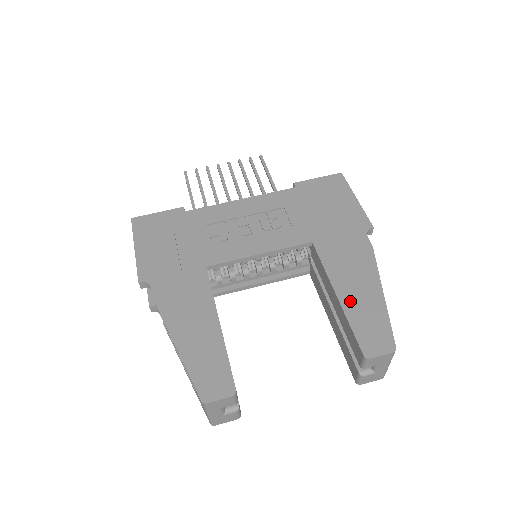
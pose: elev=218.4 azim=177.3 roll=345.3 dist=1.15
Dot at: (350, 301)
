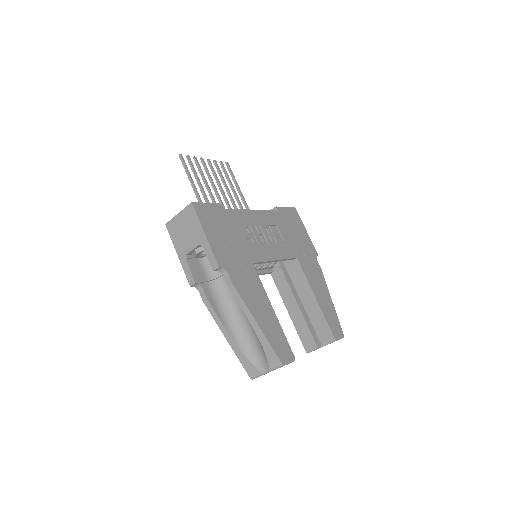
Dot at: (322, 304)
